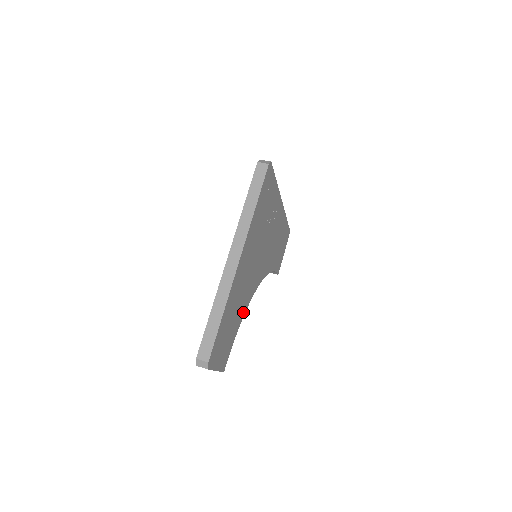
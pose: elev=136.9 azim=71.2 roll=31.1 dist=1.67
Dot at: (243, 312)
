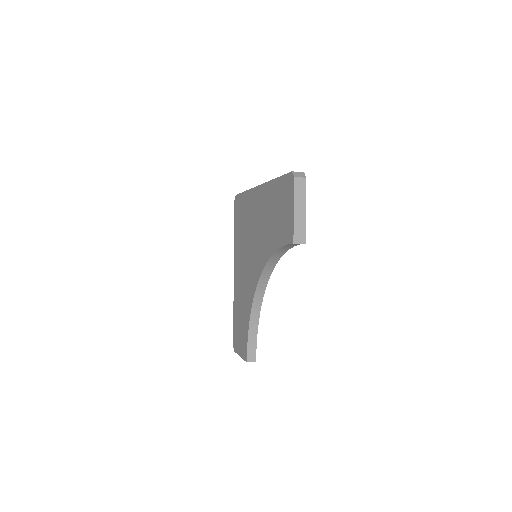
Dot at: occluded
